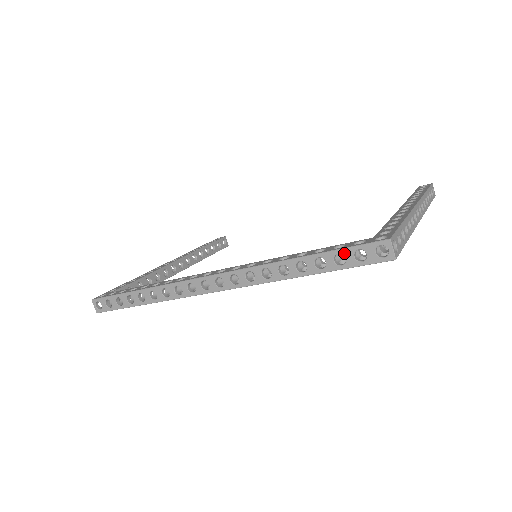
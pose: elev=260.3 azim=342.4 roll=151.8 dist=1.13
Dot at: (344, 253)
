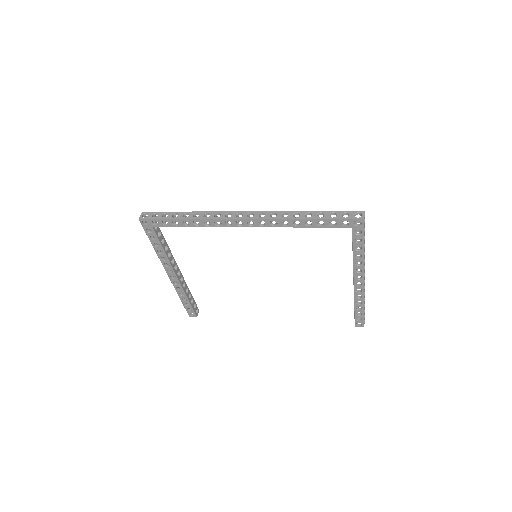
Dot at: (337, 213)
